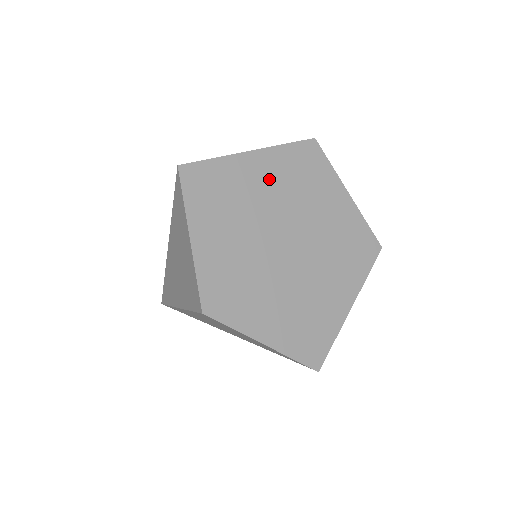
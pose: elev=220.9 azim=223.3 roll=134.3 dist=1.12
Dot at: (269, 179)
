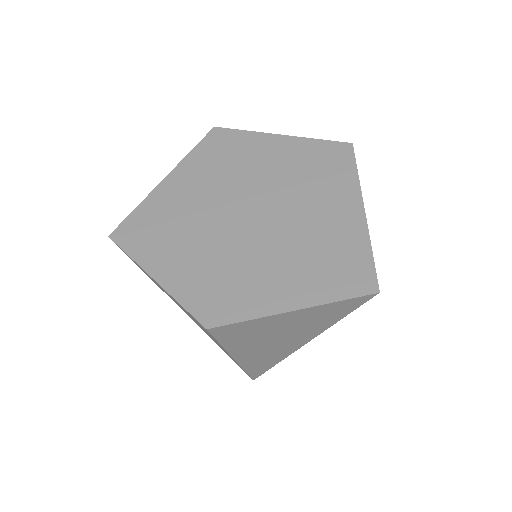
Dot at: (194, 184)
